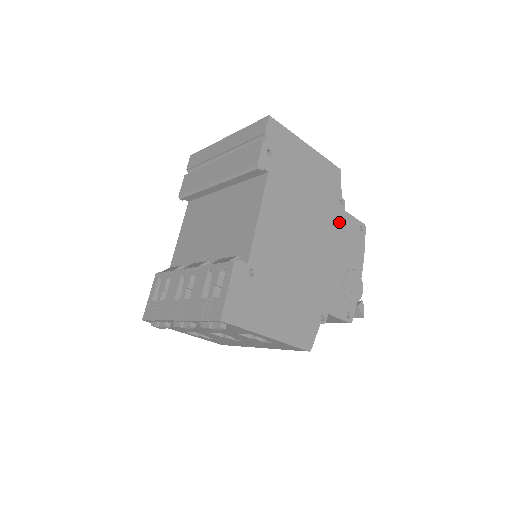
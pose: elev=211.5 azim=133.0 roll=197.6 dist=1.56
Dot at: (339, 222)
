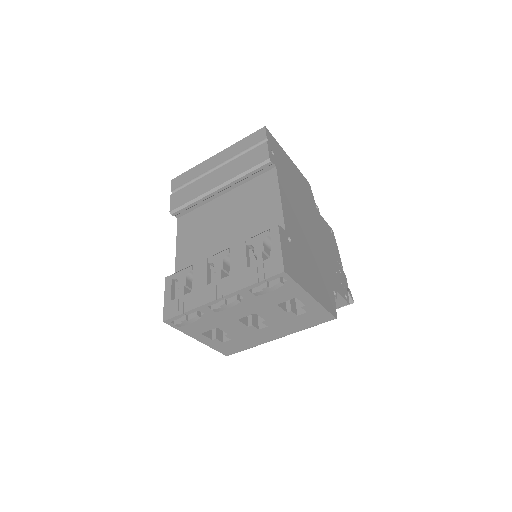
Dot at: (320, 221)
